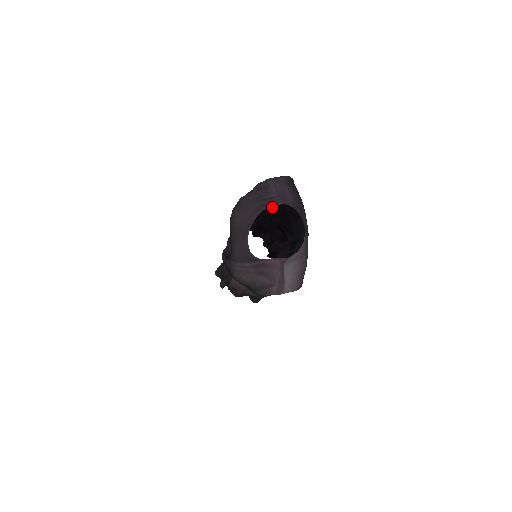
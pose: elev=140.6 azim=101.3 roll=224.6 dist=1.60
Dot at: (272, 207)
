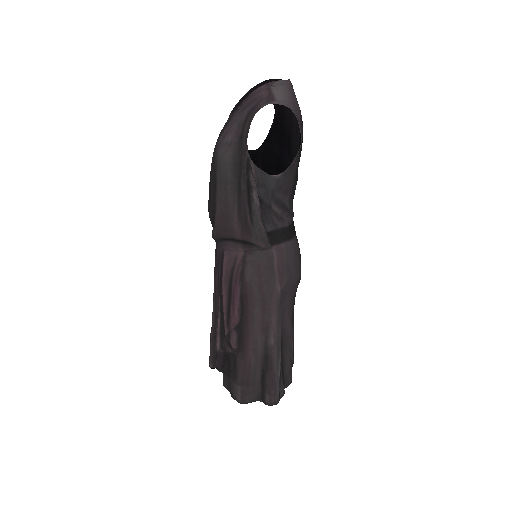
Dot at: (263, 162)
